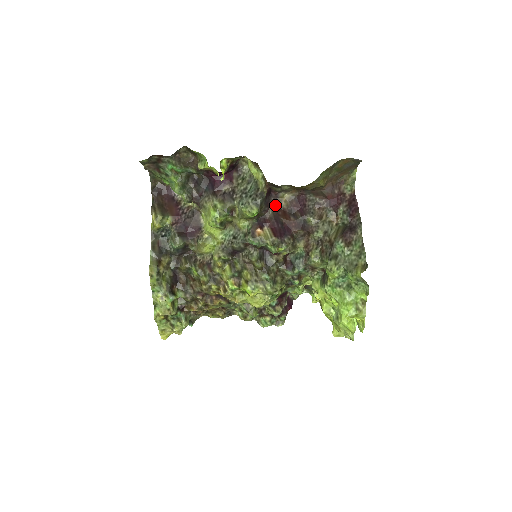
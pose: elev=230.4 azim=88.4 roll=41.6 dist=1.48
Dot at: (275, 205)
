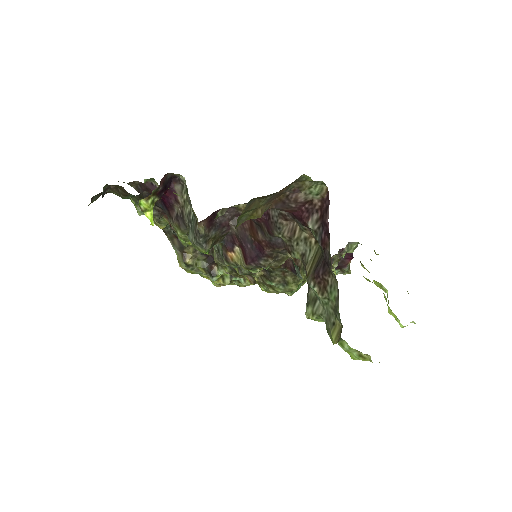
Dot at: (238, 215)
